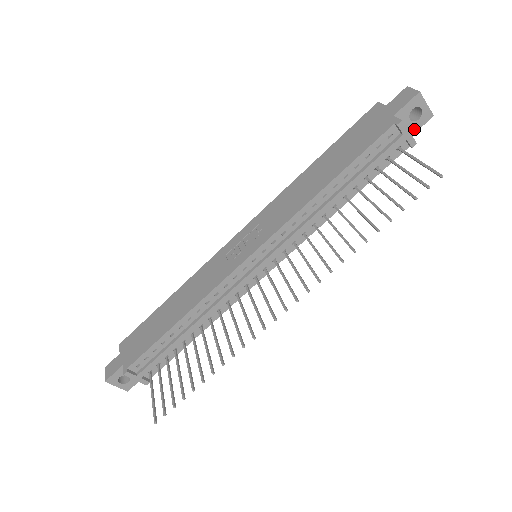
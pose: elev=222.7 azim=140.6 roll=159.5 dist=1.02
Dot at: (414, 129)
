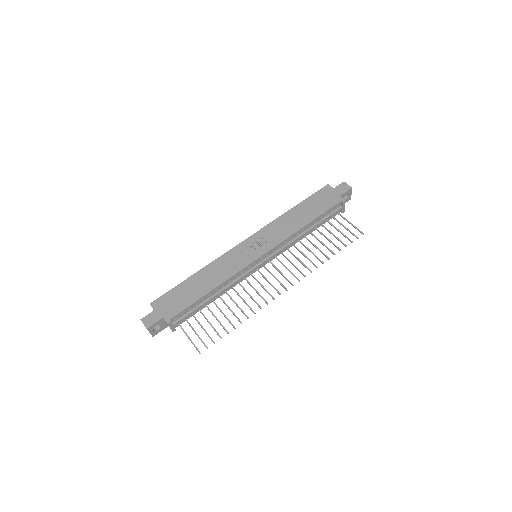
Dot at: occluded
